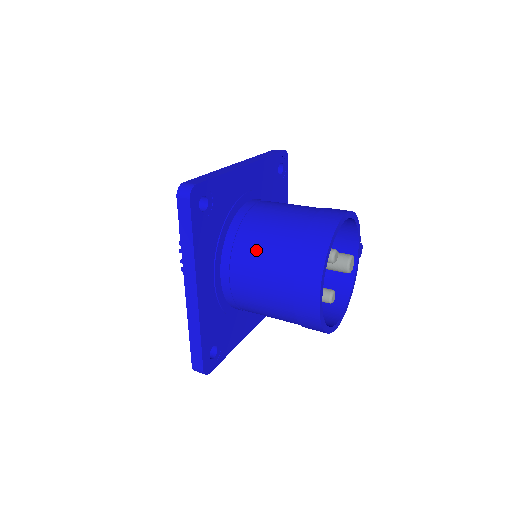
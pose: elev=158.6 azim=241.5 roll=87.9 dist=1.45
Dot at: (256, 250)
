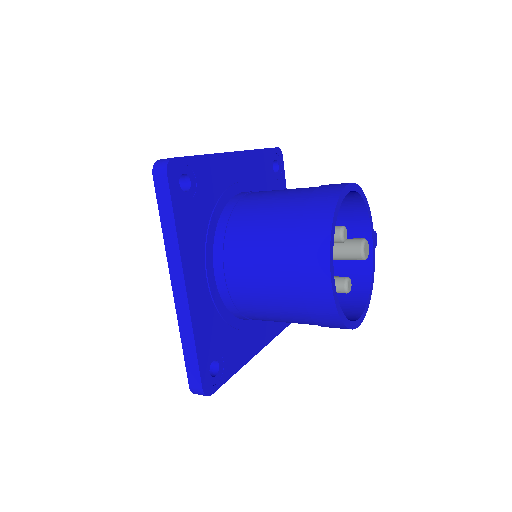
Dot at: (251, 234)
